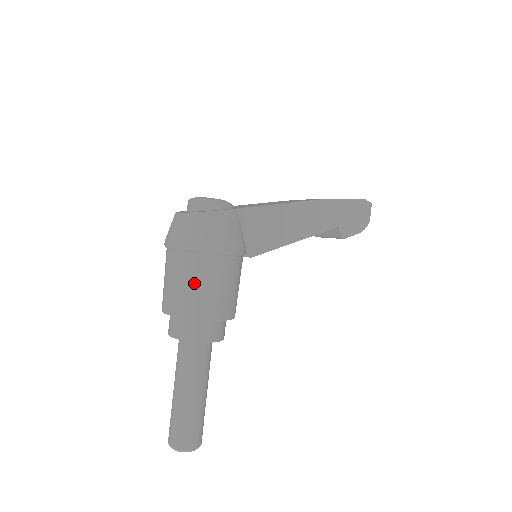
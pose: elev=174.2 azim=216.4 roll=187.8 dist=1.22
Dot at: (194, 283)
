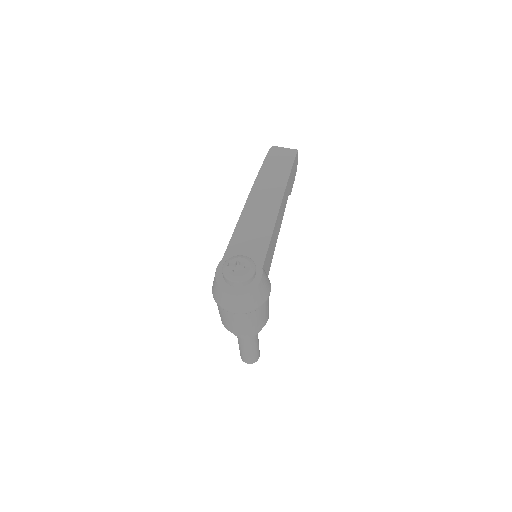
Dot at: (256, 320)
